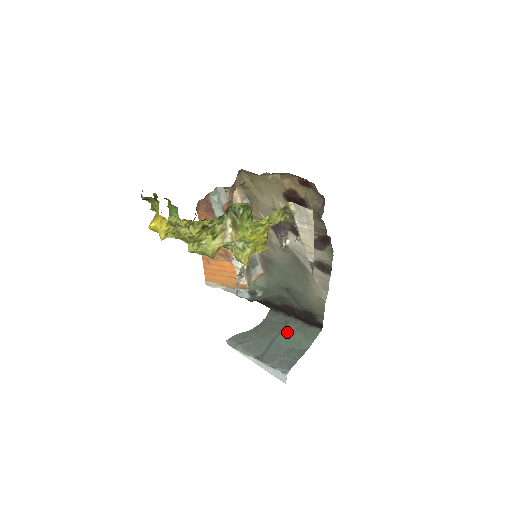
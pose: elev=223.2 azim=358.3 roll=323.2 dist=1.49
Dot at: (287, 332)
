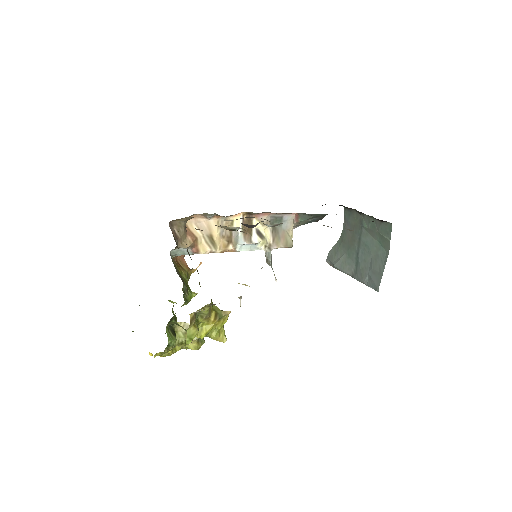
Dot at: (365, 235)
